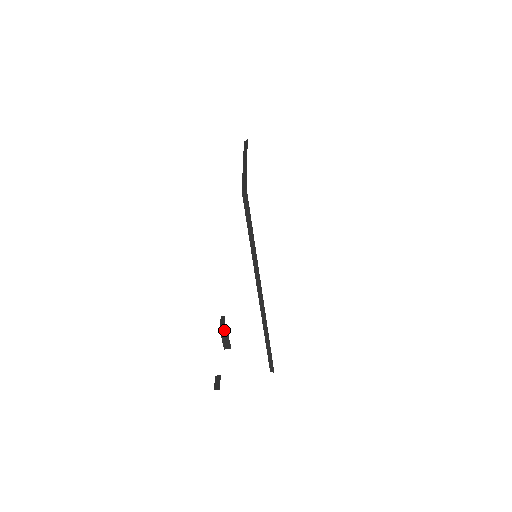
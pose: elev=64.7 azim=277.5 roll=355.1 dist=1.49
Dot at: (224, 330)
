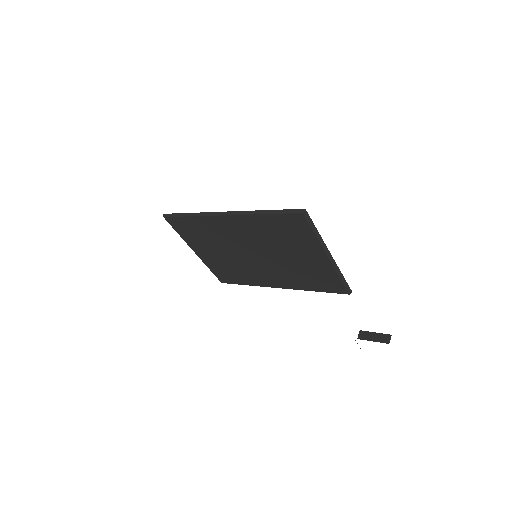
Dot at: (359, 334)
